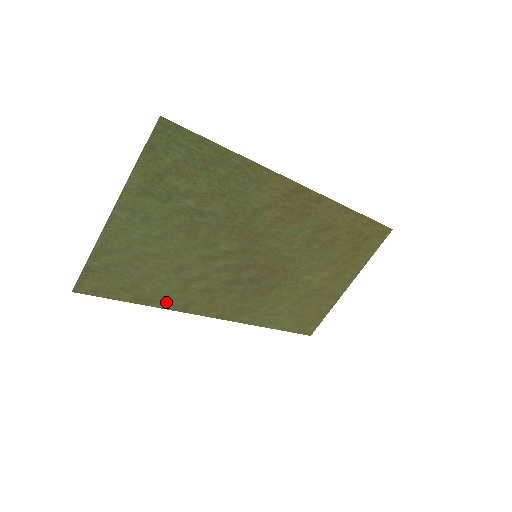
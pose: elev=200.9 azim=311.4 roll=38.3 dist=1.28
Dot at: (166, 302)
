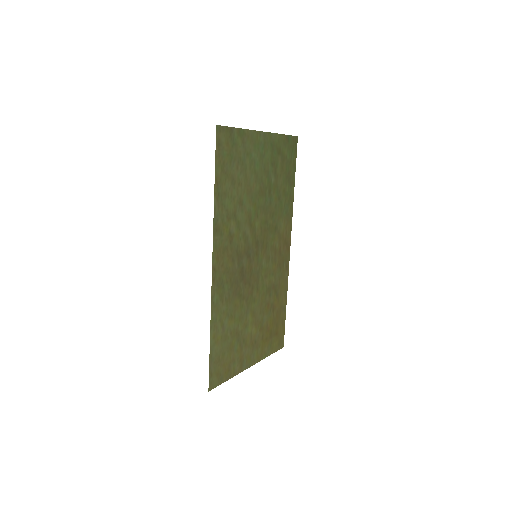
Dot at: (218, 209)
